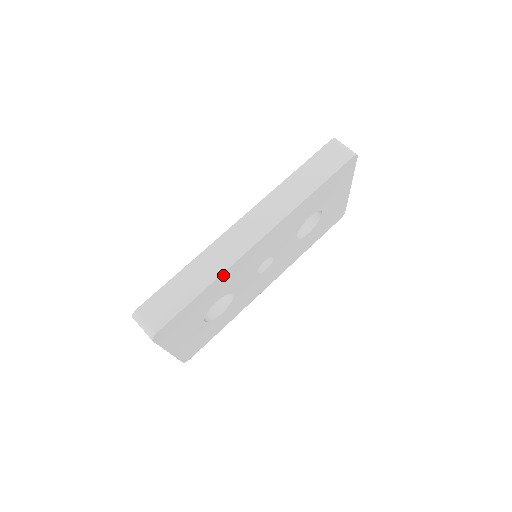
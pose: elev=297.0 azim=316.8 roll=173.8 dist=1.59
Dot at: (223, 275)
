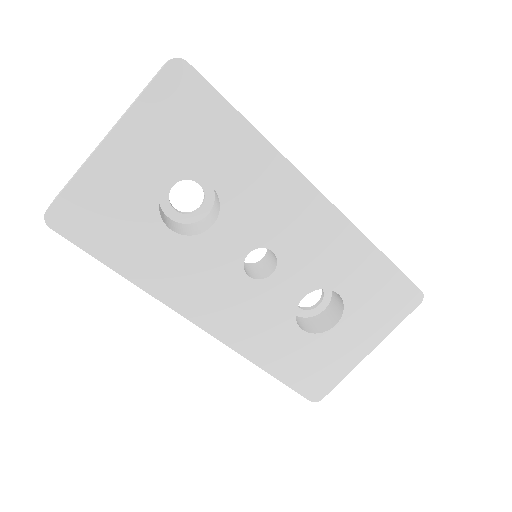
Dot at: (272, 154)
